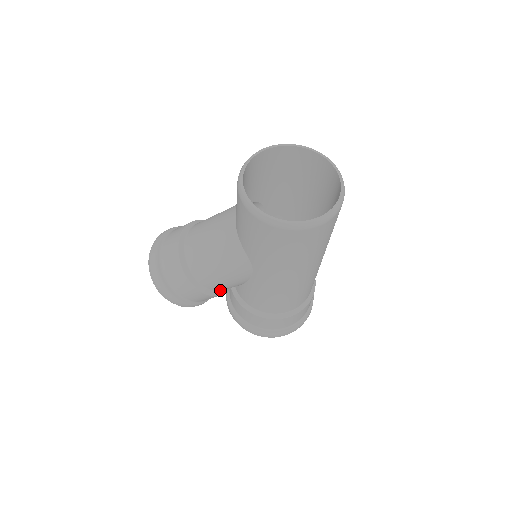
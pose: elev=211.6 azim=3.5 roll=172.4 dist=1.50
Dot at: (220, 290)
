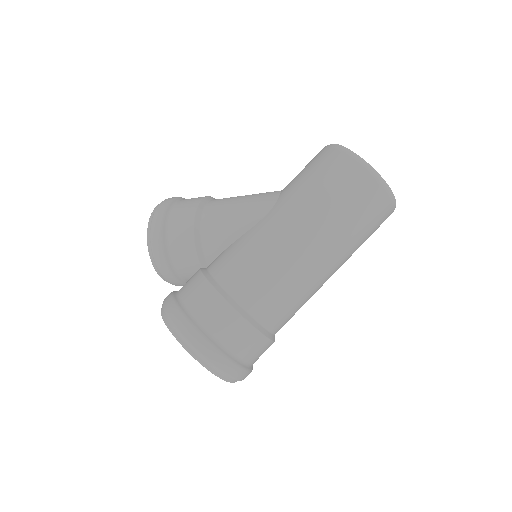
Dot at: (204, 240)
